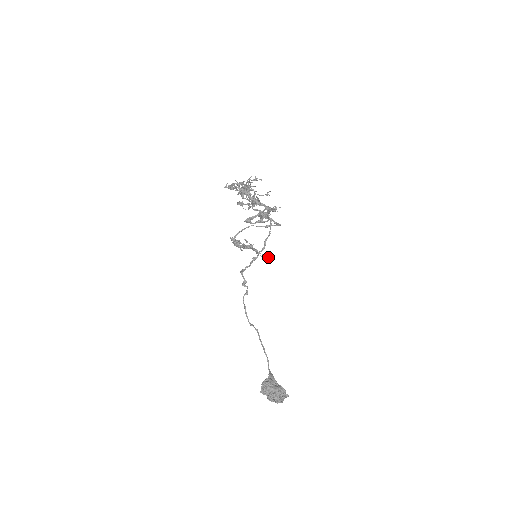
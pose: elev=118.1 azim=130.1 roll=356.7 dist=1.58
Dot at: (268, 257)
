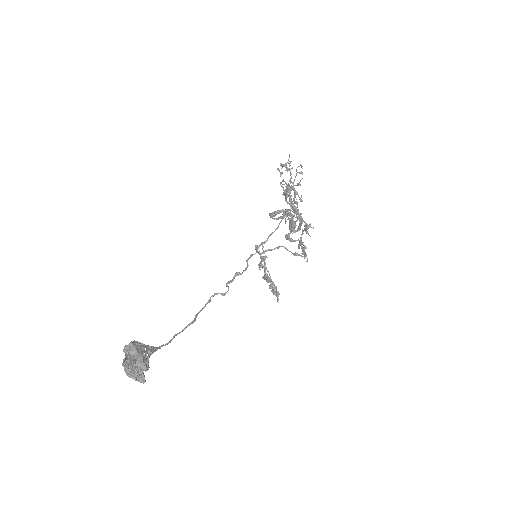
Dot at: occluded
